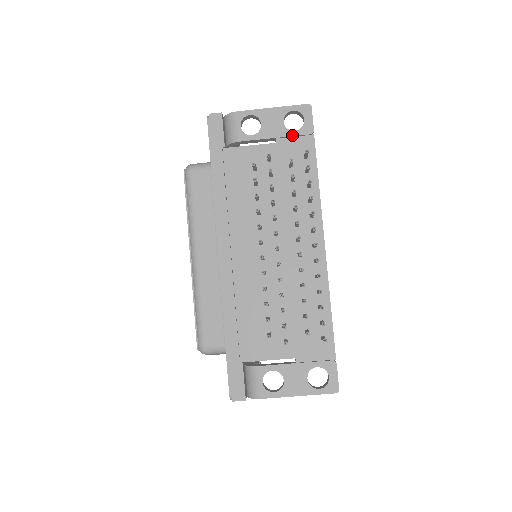
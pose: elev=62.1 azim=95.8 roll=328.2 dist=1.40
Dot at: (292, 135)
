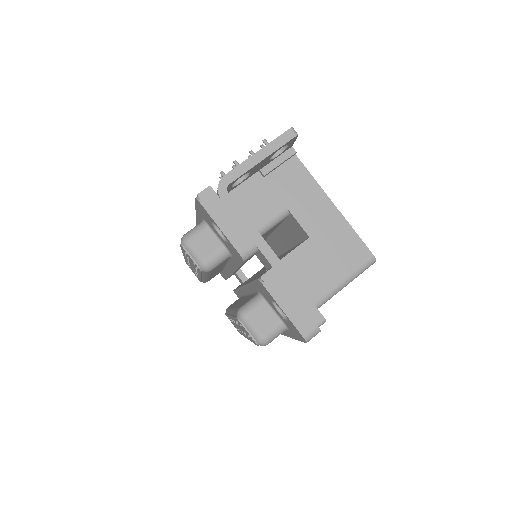
Dot at: occluded
